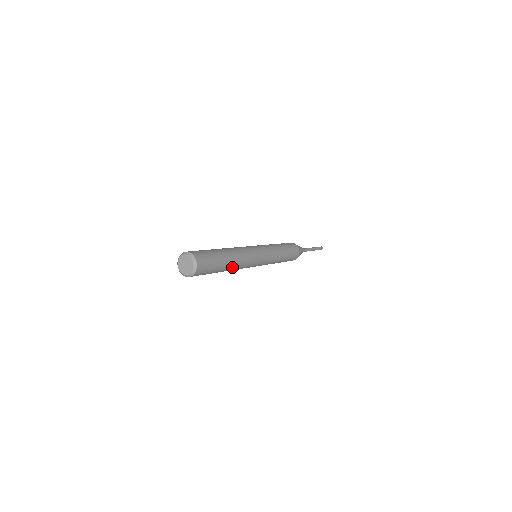
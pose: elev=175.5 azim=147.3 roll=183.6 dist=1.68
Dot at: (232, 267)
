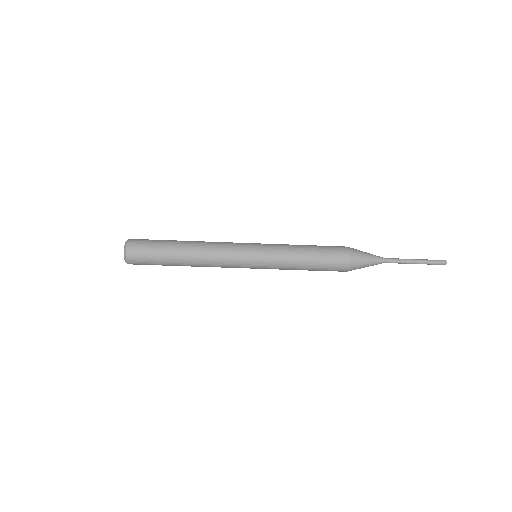
Dot at: (192, 244)
